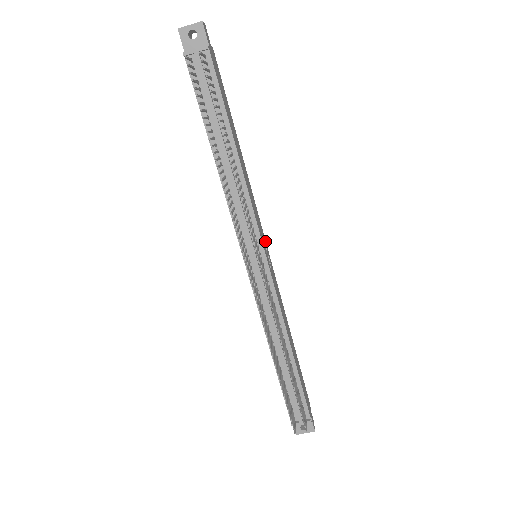
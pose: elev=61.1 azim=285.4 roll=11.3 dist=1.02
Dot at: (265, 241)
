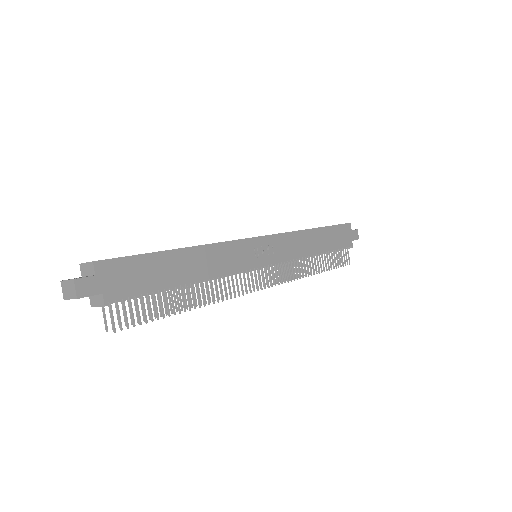
Dot at: (256, 239)
